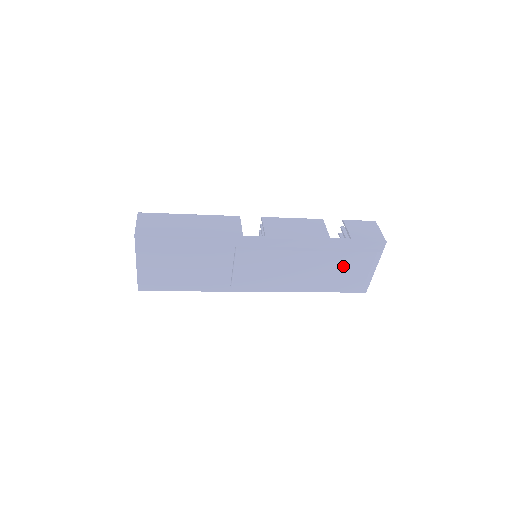
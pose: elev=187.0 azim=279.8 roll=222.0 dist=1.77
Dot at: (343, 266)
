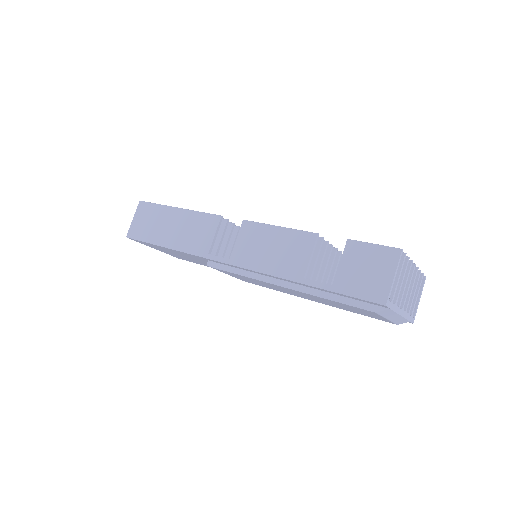
Dot at: (341, 305)
